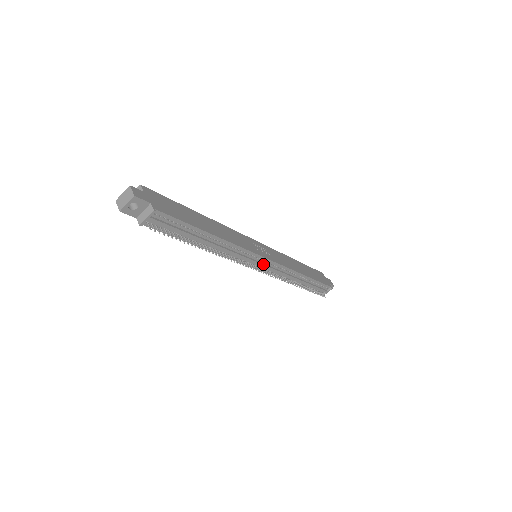
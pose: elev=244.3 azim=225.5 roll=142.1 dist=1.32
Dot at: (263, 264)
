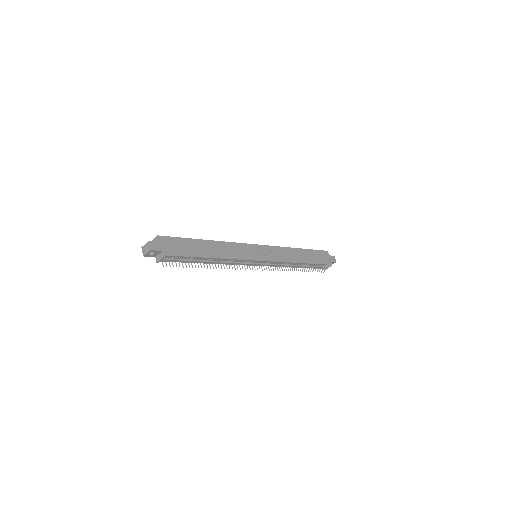
Dot at: (259, 264)
